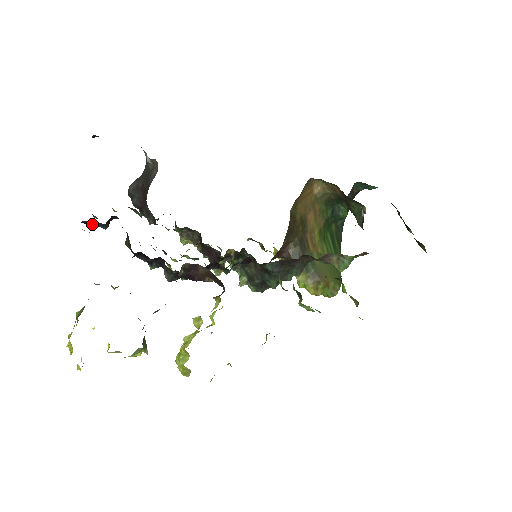
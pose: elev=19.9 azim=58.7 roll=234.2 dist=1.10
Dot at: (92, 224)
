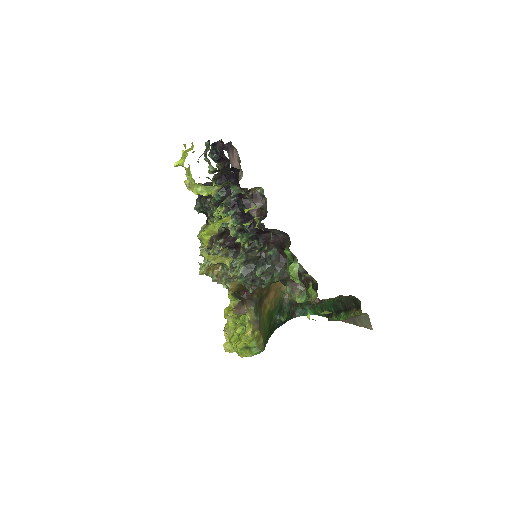
Dot at: (218, 148)
